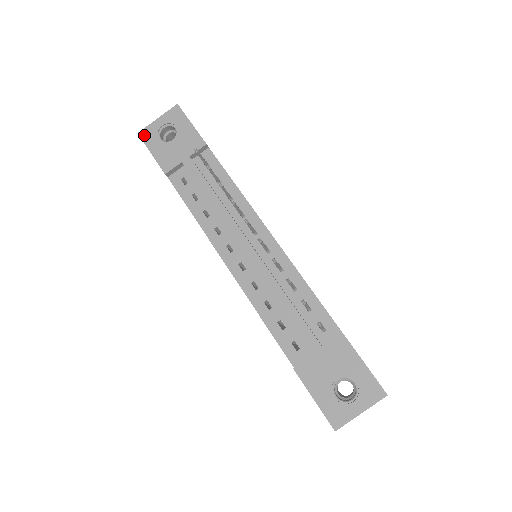
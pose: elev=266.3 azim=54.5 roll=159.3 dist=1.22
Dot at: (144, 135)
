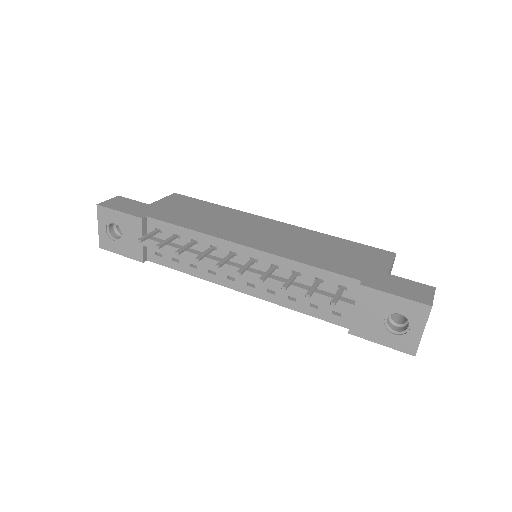
Dot at: (104, 246)
